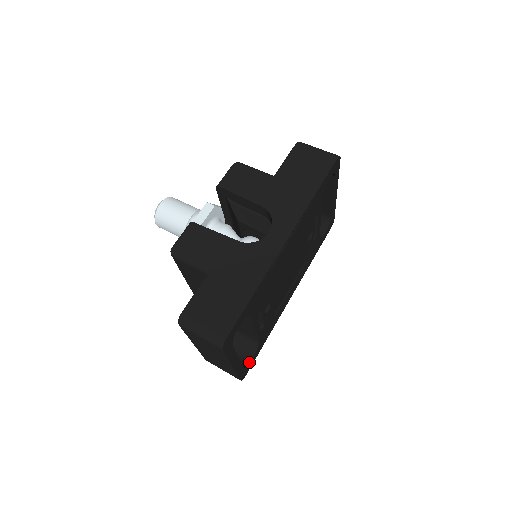
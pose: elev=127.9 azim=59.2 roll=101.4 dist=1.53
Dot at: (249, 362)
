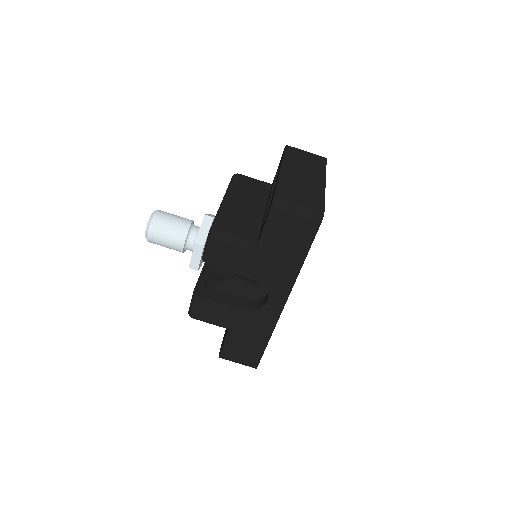
Dot at: occluded
